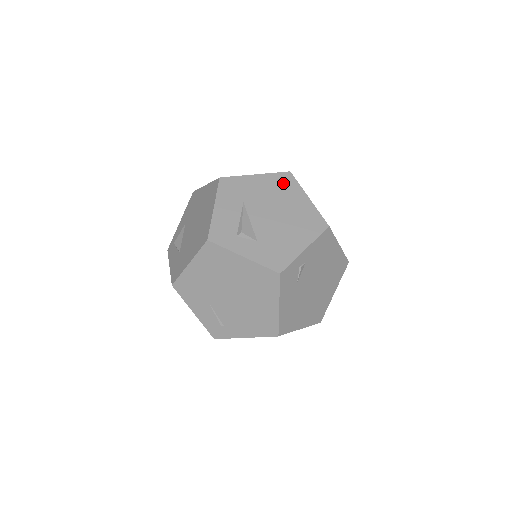
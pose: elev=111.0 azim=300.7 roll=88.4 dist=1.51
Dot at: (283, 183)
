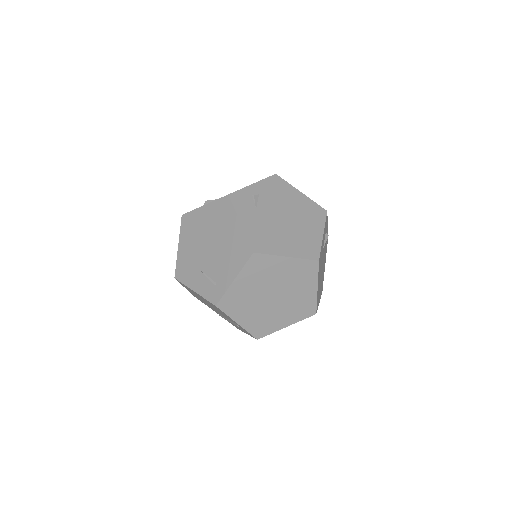
Dot at: occluded
